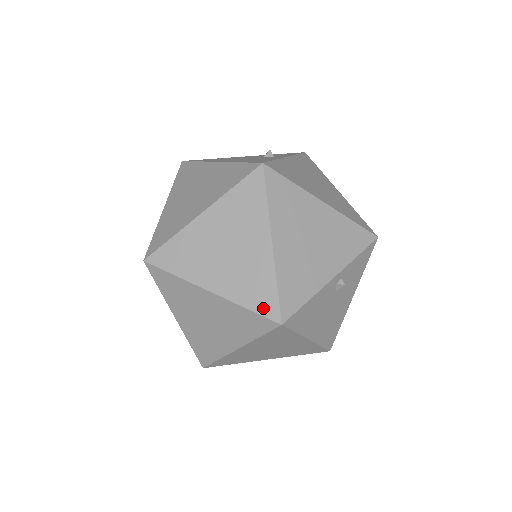
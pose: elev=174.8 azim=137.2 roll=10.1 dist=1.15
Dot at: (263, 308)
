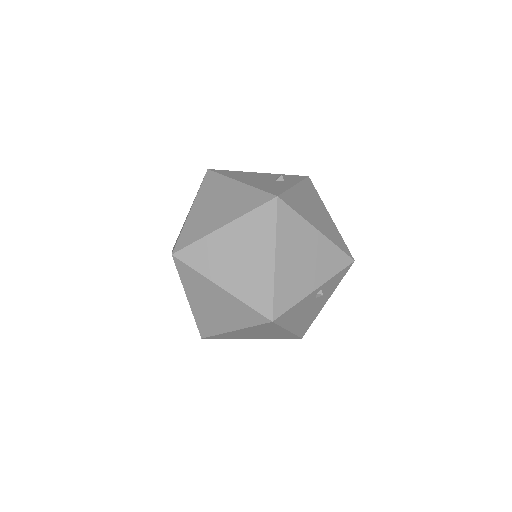
Dot at: (260, 307)
